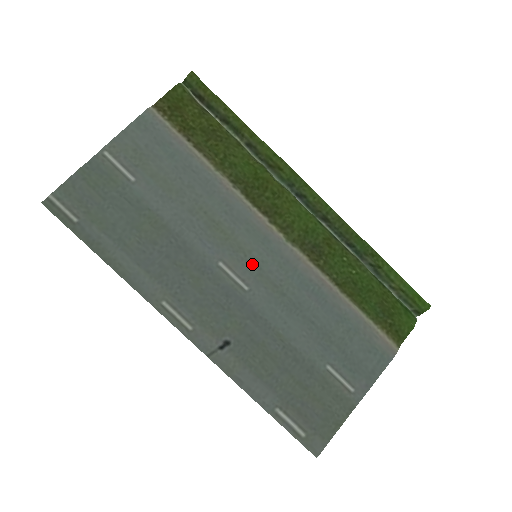
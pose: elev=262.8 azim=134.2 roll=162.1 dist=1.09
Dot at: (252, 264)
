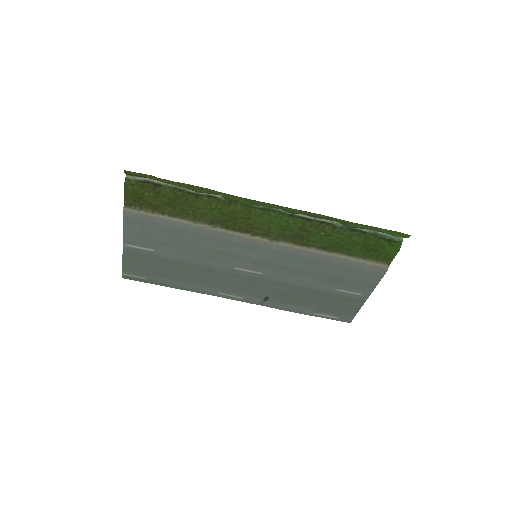
Dot at: (256, 262)
